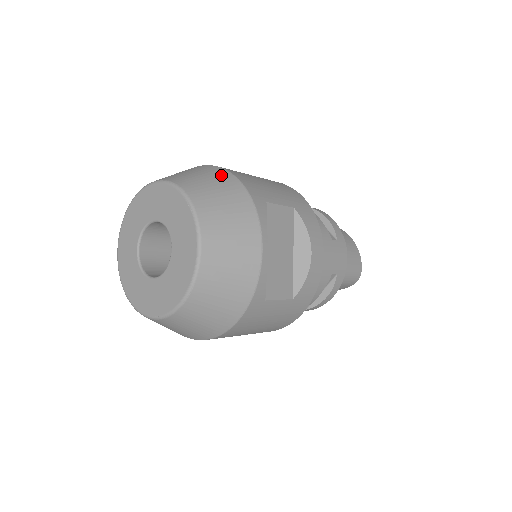
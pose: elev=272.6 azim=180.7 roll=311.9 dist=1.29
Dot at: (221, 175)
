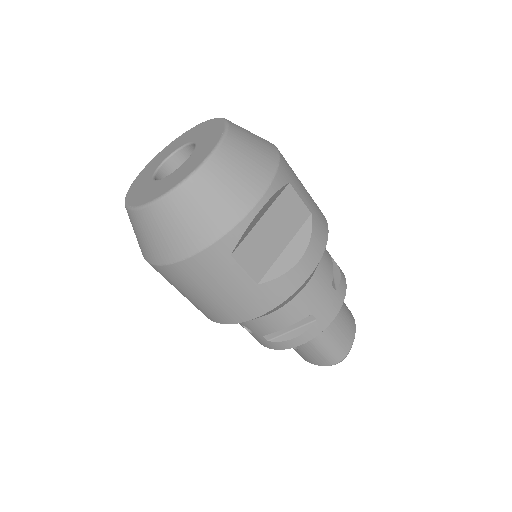
Dot at: (268, 142)
